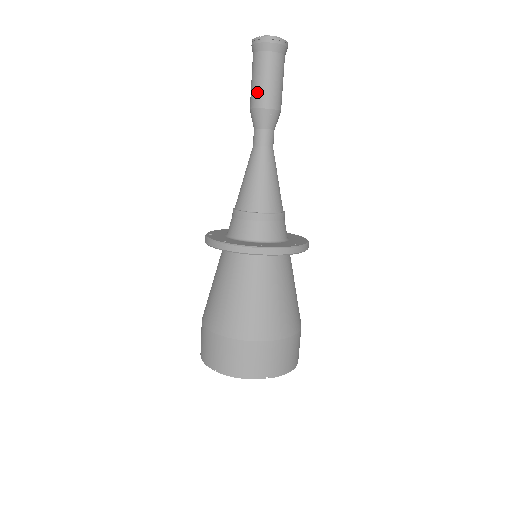
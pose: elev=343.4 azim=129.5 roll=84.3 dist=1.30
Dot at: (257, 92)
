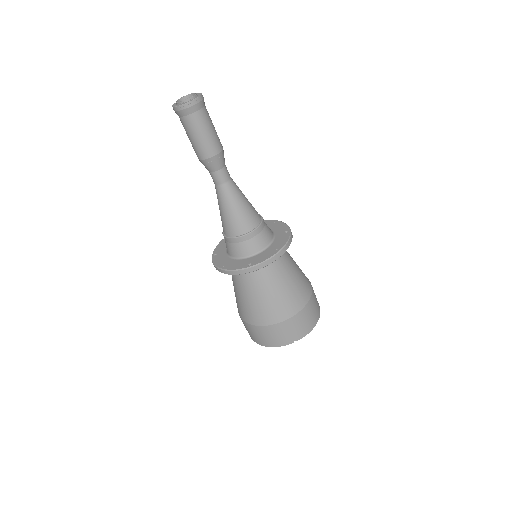
Dot at: (196, 148)
